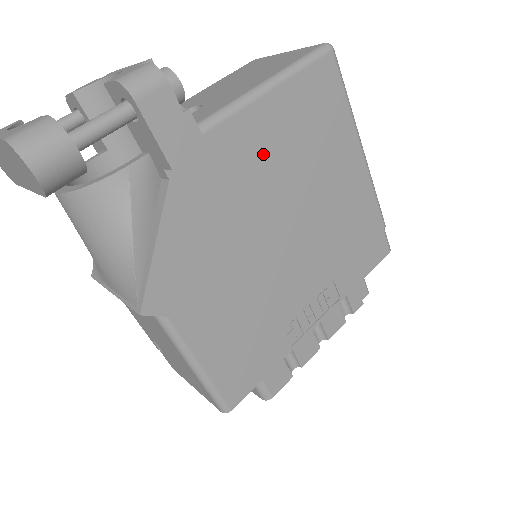
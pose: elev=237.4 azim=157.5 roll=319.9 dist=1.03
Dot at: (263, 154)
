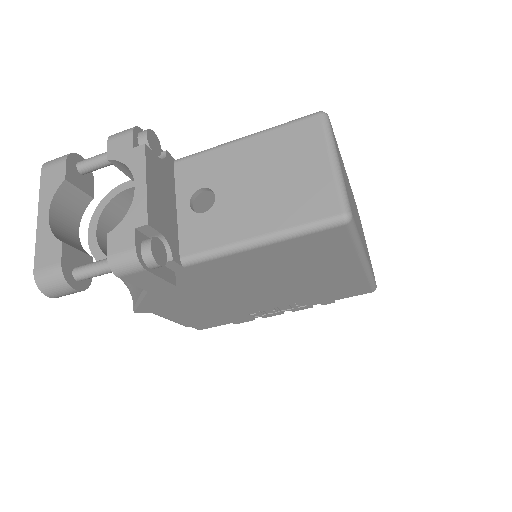
Dot at: (243, 269)
